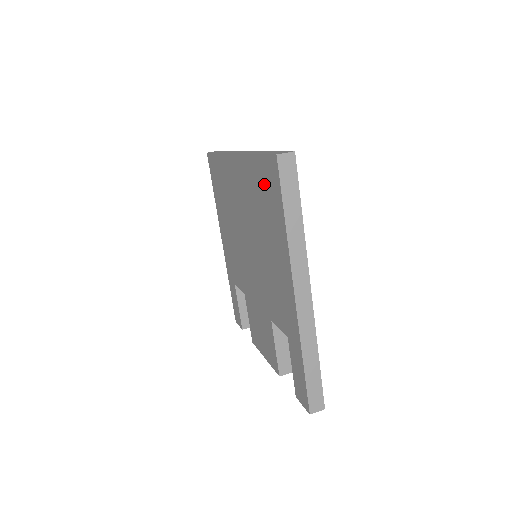
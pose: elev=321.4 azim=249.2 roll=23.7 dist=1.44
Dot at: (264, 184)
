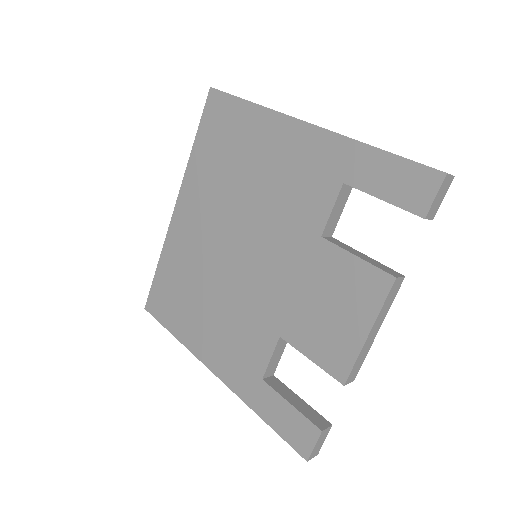
Dot at: (215, 134)
